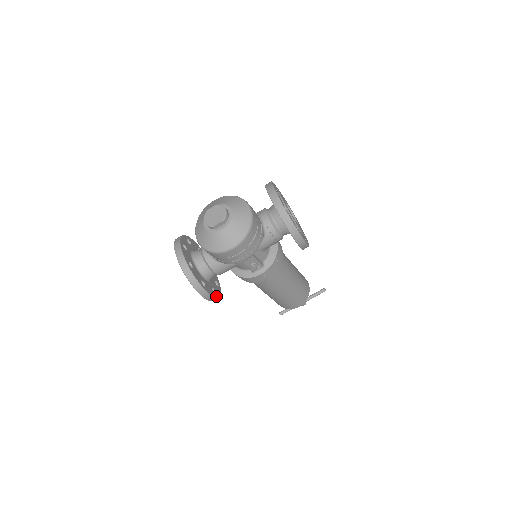
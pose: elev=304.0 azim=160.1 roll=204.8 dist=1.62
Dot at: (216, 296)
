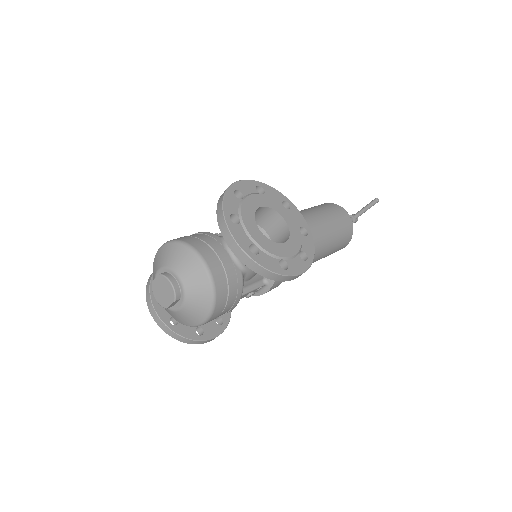
Dot at: (224, 327)
